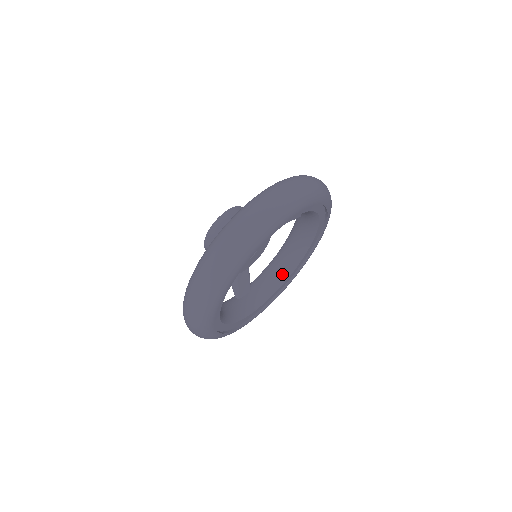
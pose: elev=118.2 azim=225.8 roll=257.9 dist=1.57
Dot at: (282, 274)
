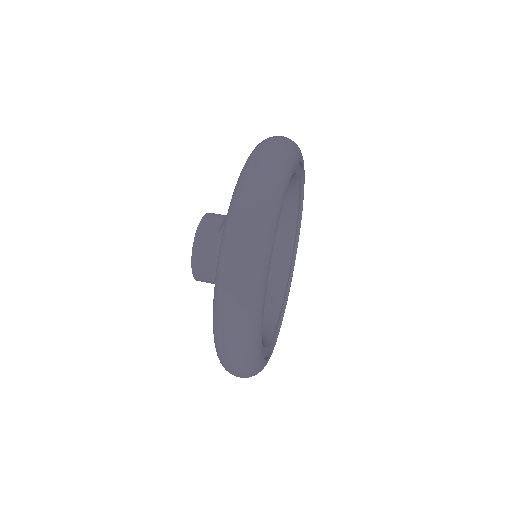
Dot at: (267, 324)
